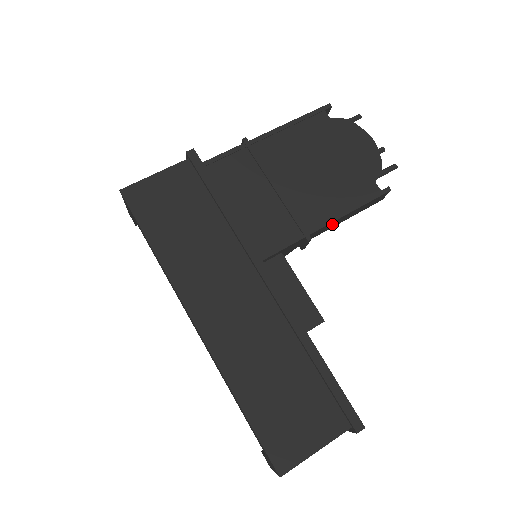
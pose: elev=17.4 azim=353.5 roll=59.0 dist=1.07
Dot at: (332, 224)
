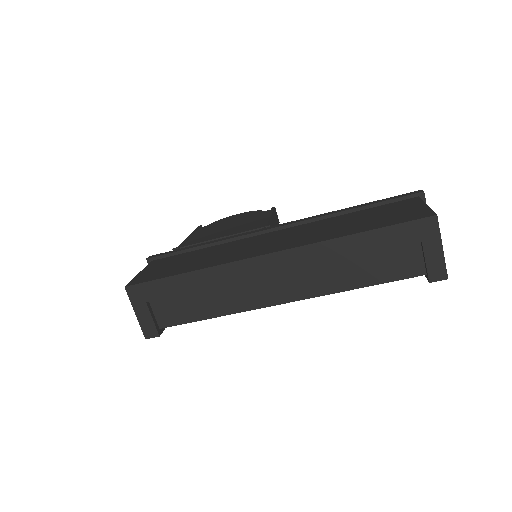
Dot at: occluded
